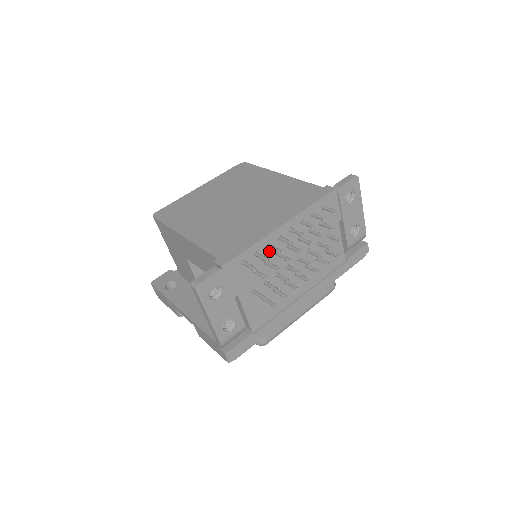
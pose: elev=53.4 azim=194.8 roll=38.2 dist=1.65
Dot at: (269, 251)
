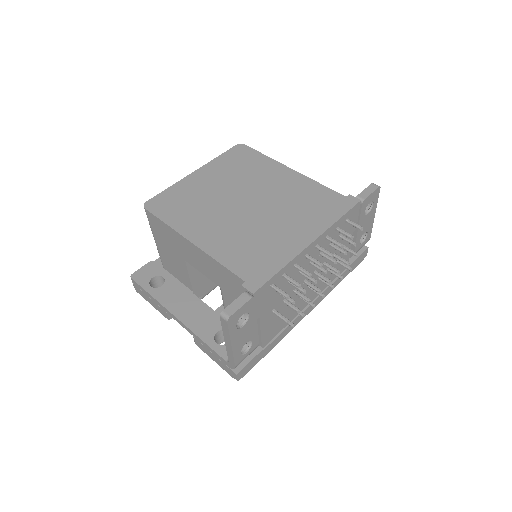
Dot at: (294, 270)
